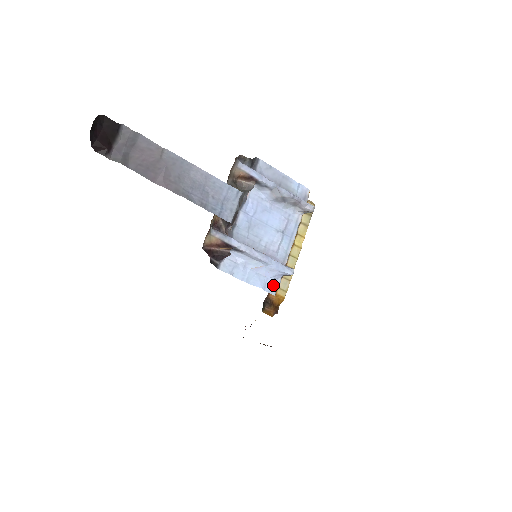
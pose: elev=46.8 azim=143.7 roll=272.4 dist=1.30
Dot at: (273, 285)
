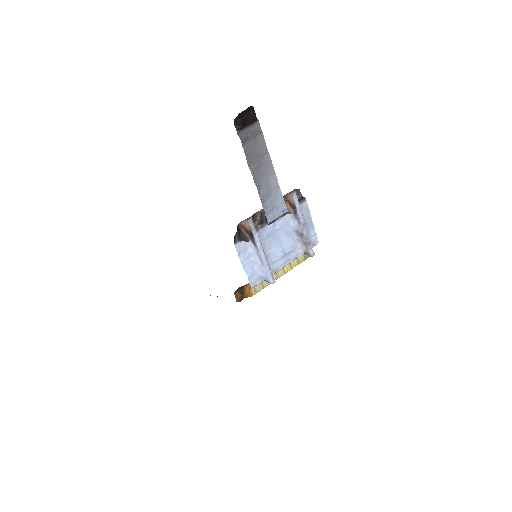
Dot at: (255, 281)
